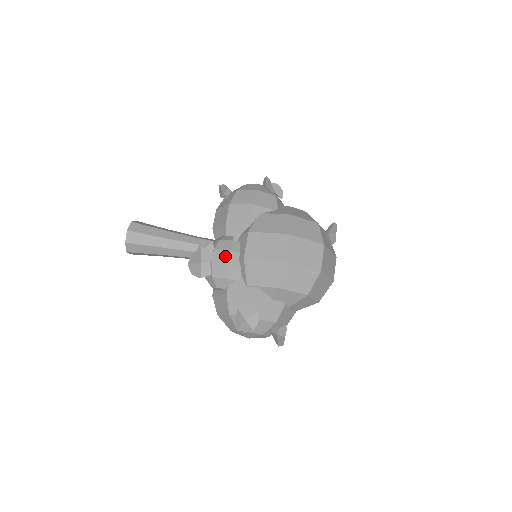
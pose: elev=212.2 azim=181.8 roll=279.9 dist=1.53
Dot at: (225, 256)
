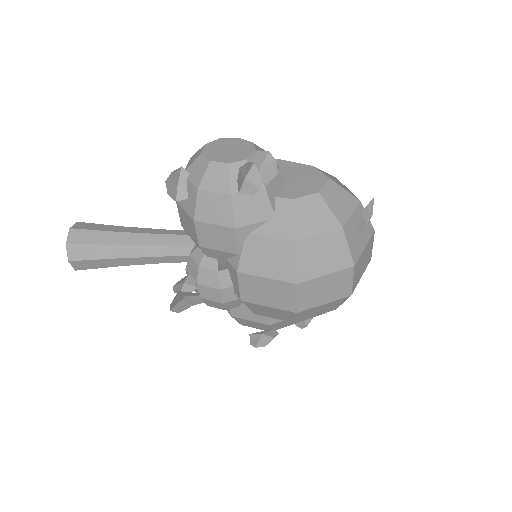
Dot at: (214, 294)
